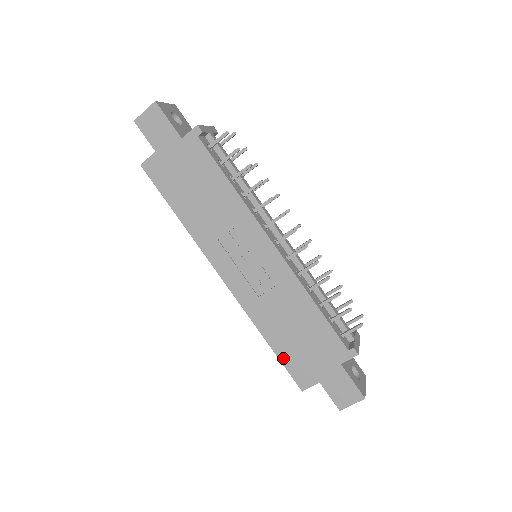
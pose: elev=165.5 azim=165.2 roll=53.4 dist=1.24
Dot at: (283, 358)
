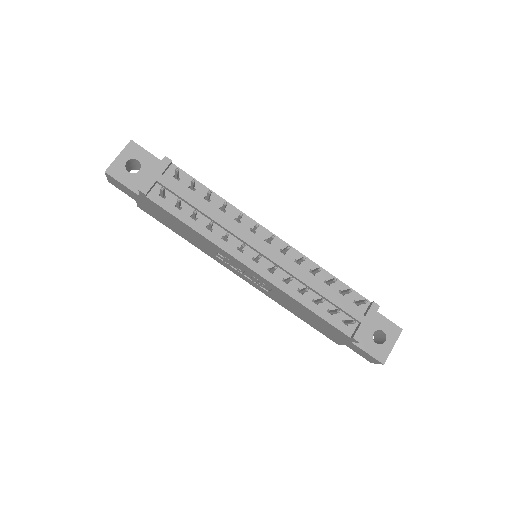
Dot at: (312, 326)
